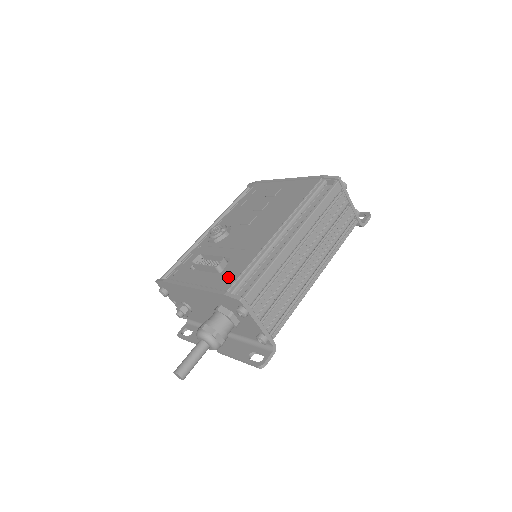
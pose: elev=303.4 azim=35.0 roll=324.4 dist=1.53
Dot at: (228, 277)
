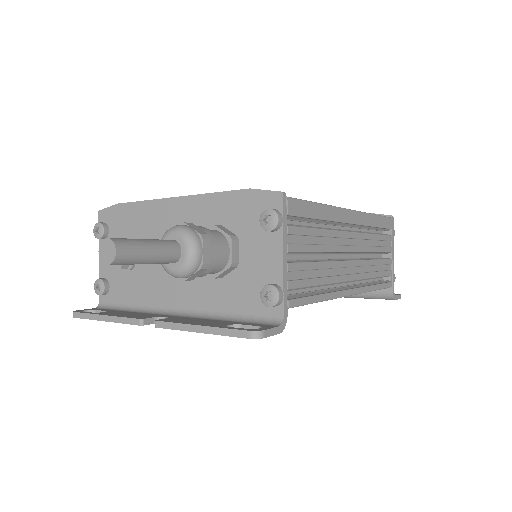
Dot at: occluded
